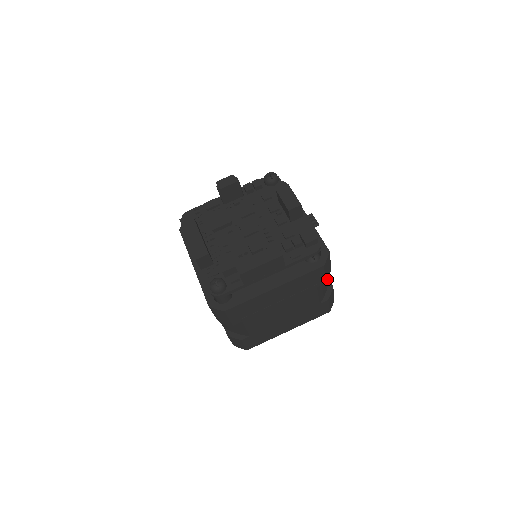
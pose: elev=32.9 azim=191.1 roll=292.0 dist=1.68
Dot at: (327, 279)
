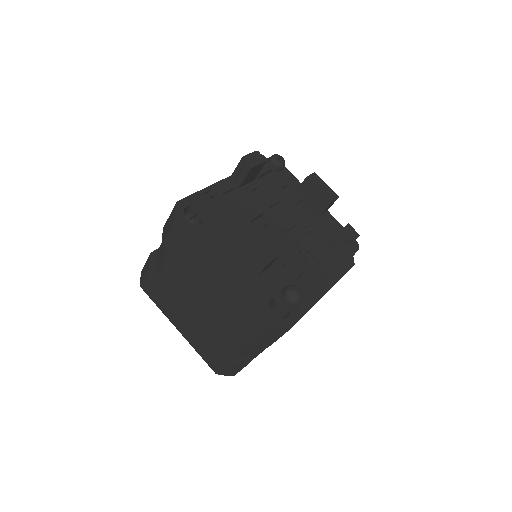
Dot at: occluded
